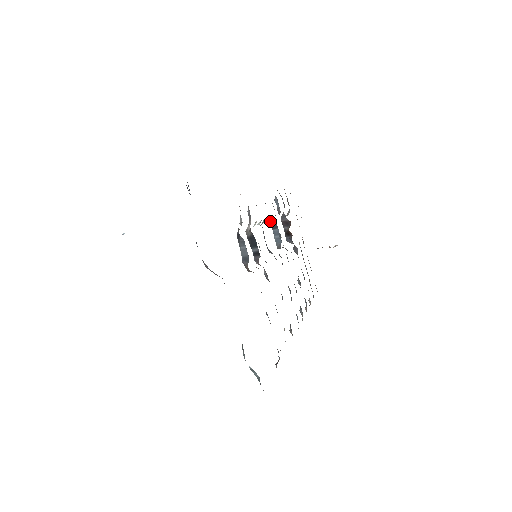
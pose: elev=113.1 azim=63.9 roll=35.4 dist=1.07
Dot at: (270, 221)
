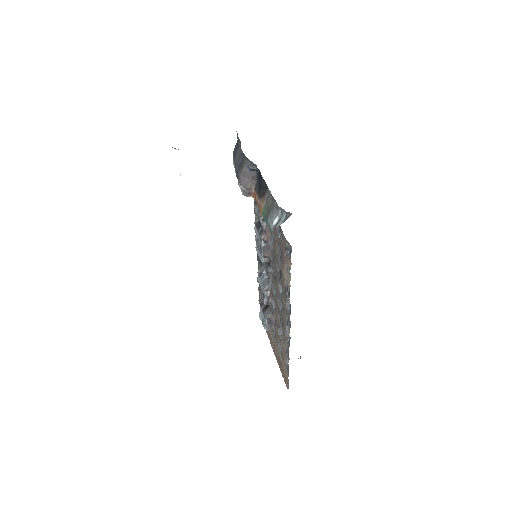
Dot at: (258, 271)
